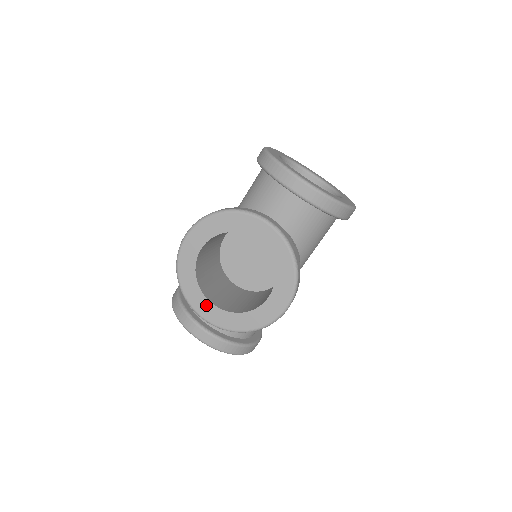
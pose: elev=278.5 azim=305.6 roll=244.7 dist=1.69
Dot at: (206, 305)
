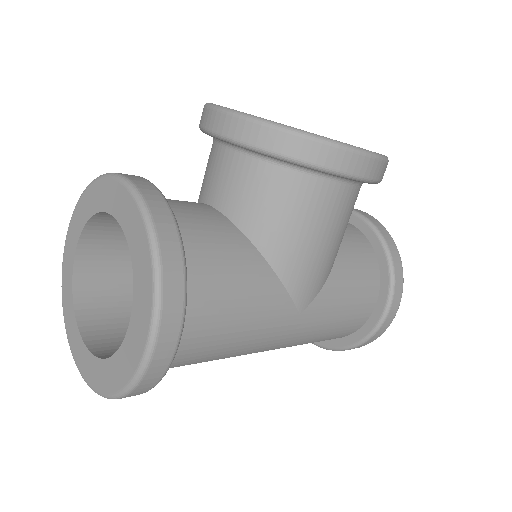
Dot at: occluded
